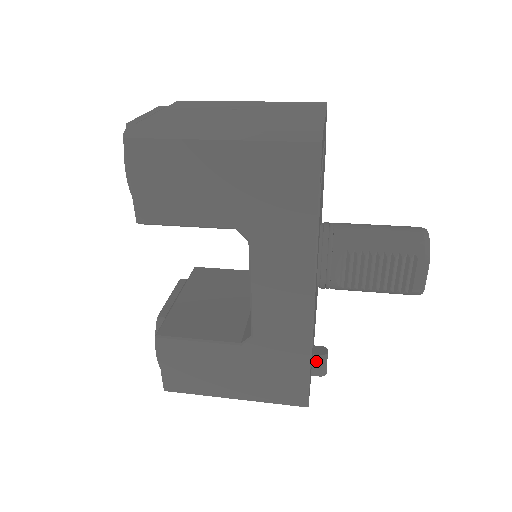
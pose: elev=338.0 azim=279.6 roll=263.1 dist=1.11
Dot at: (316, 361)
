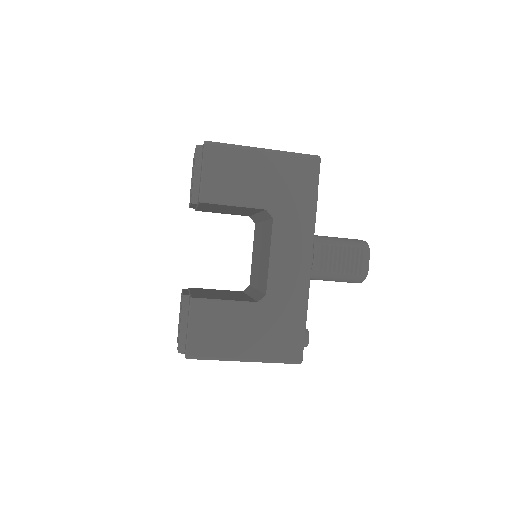
Dot at: occluded
